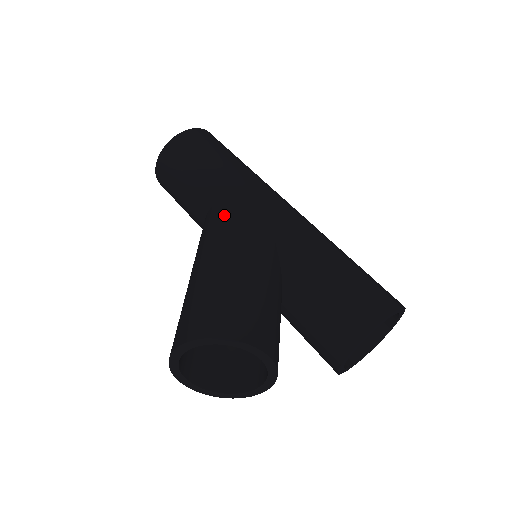
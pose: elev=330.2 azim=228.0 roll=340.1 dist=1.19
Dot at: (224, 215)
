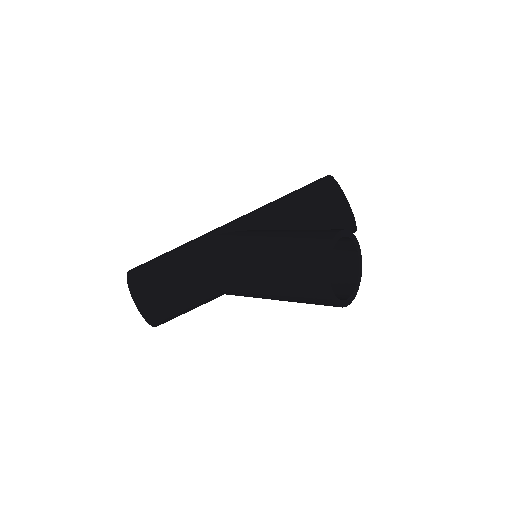
Dot at: (223, 255)
